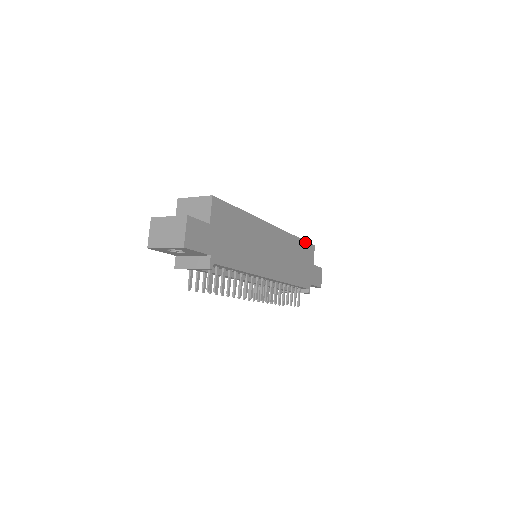
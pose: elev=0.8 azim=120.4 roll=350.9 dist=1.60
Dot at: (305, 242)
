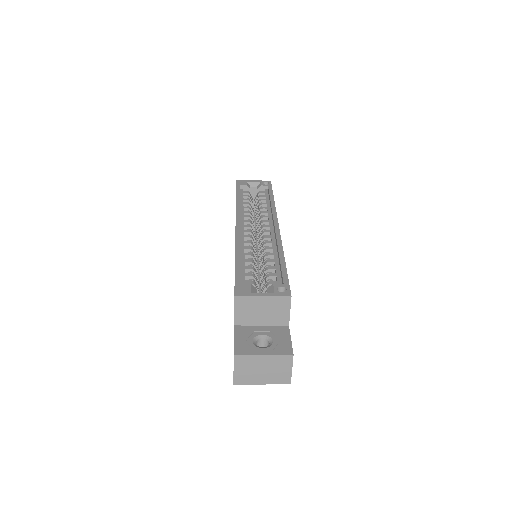
Dot at: (272, 192)
